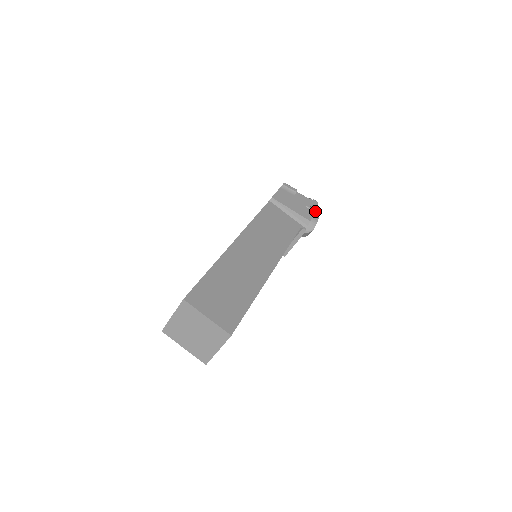
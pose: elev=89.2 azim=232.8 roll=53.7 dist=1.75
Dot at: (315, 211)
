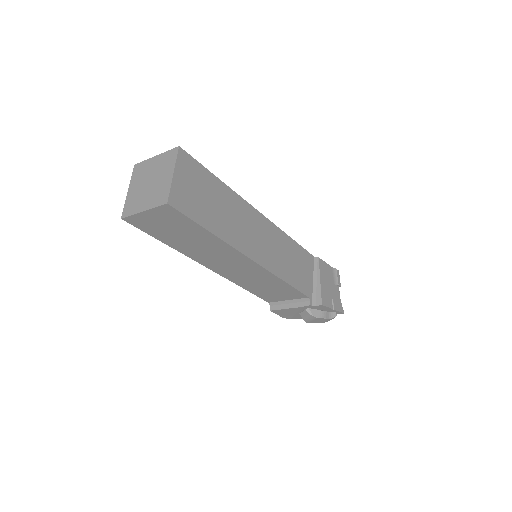
Dot at: (334, 312)
